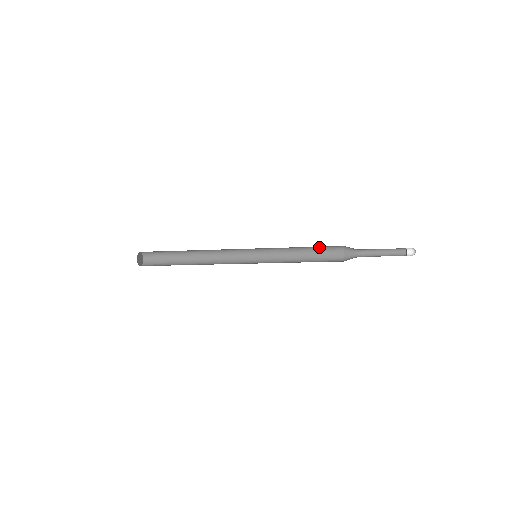
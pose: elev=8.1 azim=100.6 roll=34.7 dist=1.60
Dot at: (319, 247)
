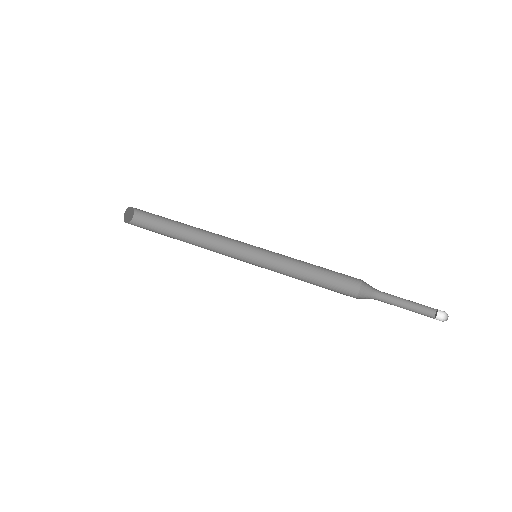
Dot at: occluded
